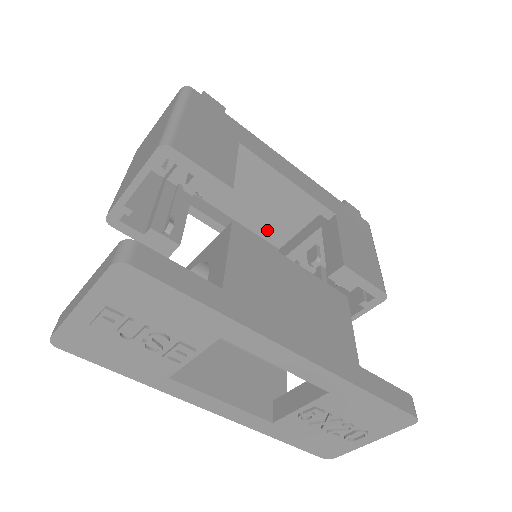
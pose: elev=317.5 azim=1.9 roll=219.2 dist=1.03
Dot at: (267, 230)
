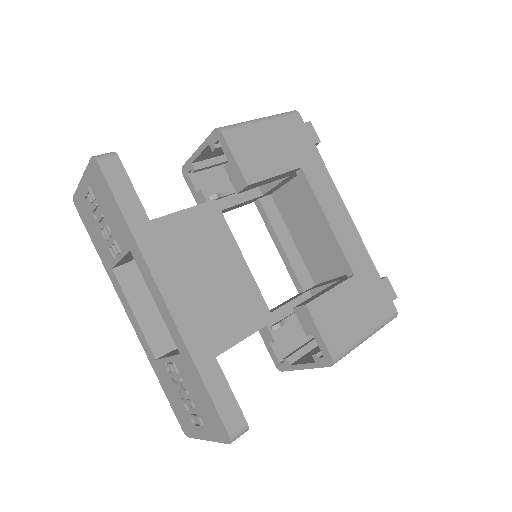
Dot at: (311, 261)
